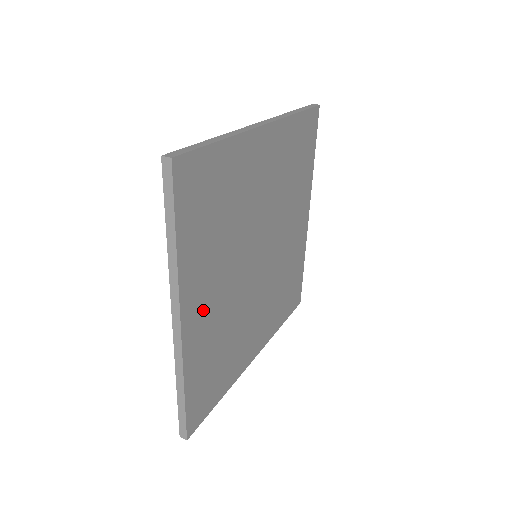
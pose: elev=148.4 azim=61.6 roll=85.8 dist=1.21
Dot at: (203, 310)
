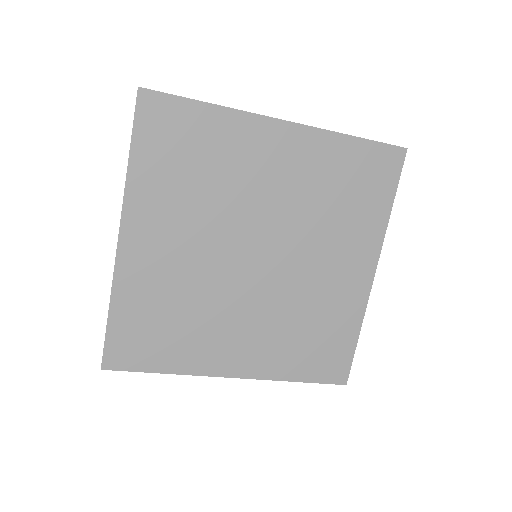
Dot at: (152, 248)
